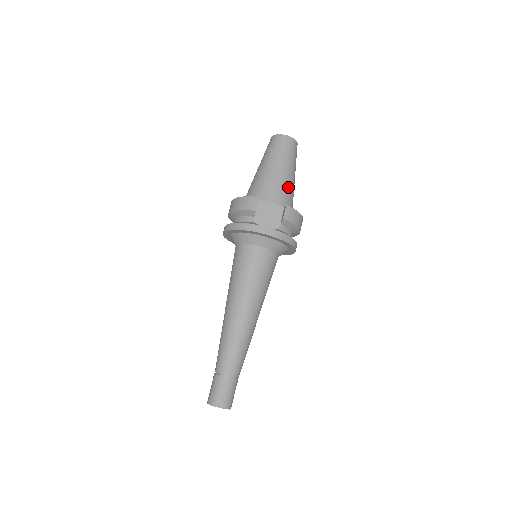
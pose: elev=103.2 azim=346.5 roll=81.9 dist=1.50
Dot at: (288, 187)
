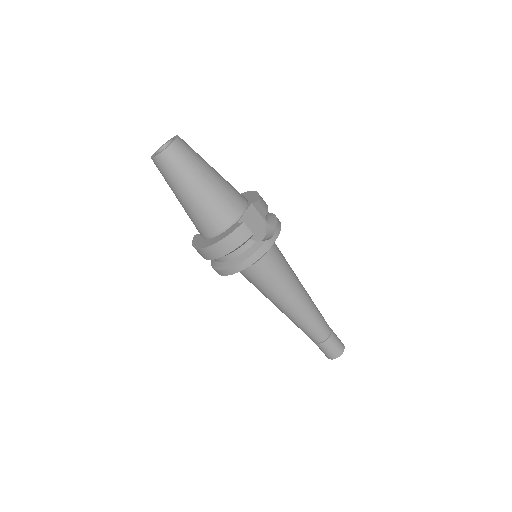
Dot at: (228, 184)
